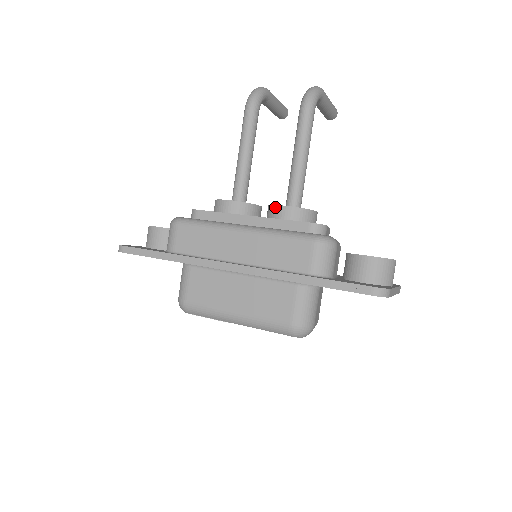
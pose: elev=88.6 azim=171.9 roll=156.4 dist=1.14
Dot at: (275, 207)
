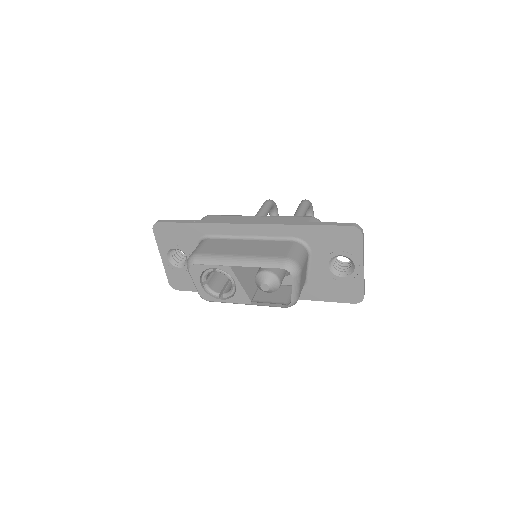
Dot at: occluded
